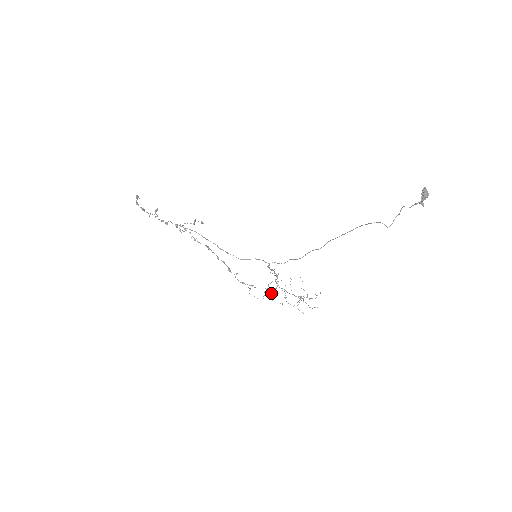
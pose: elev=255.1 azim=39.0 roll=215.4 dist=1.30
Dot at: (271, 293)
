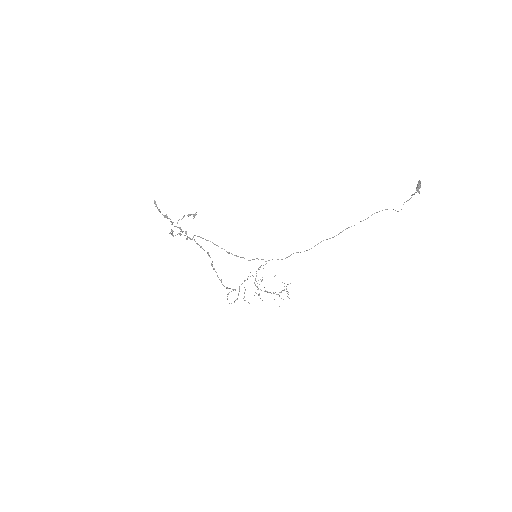
Dot at: (255, 292)
